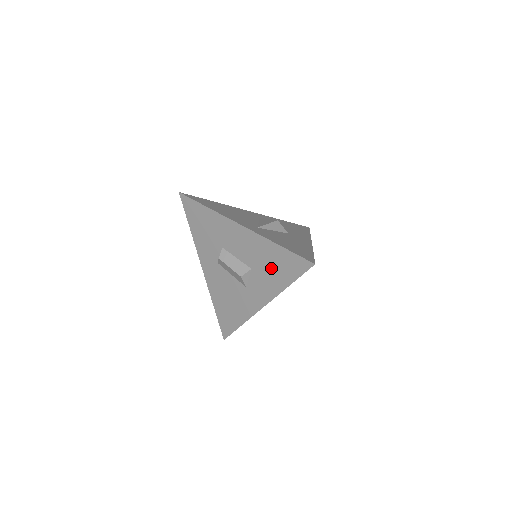
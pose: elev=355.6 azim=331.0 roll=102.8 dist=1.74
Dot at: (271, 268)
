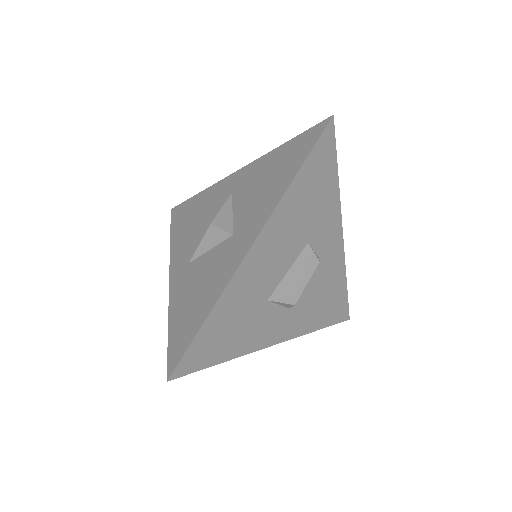
Dot at: occluded
